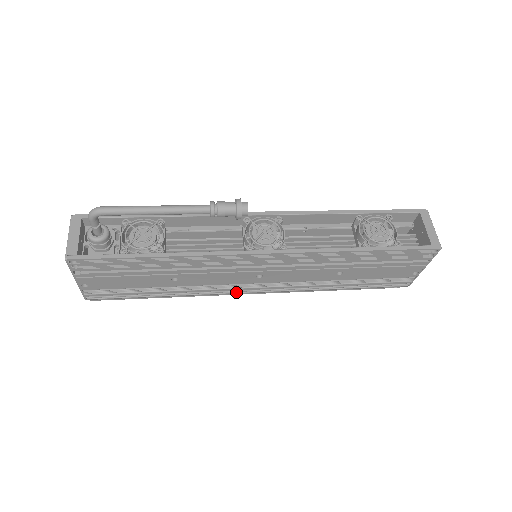
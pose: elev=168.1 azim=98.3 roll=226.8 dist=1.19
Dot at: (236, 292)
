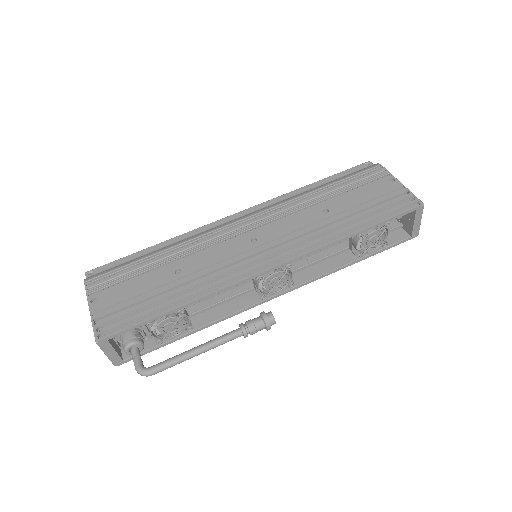
Dot at: occluded
